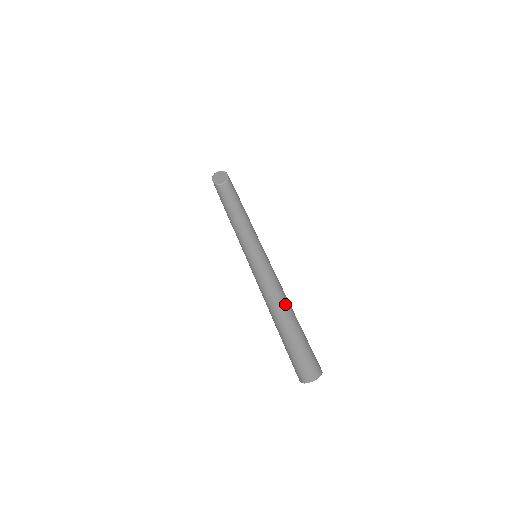
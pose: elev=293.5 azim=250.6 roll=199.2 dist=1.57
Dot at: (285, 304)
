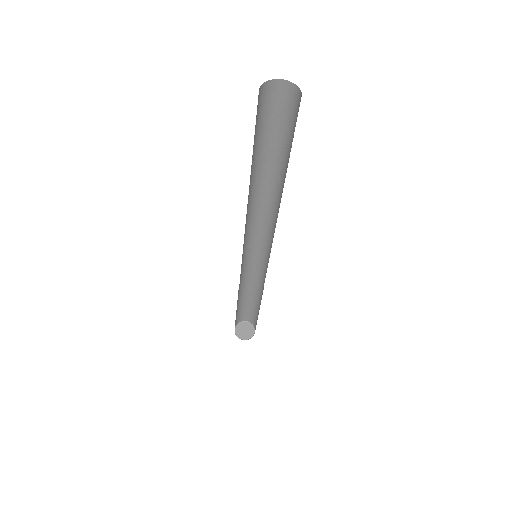
Dot at: occluded
